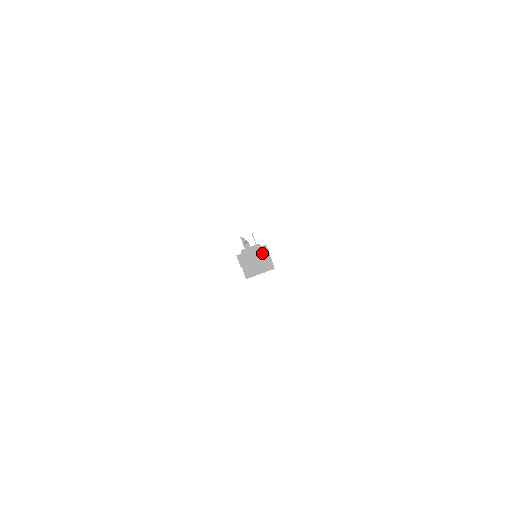
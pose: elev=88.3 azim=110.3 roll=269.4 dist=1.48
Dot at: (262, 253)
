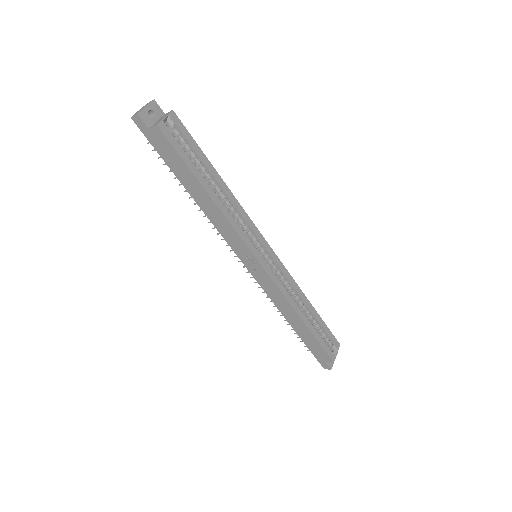
Dot at: (147, 104)
